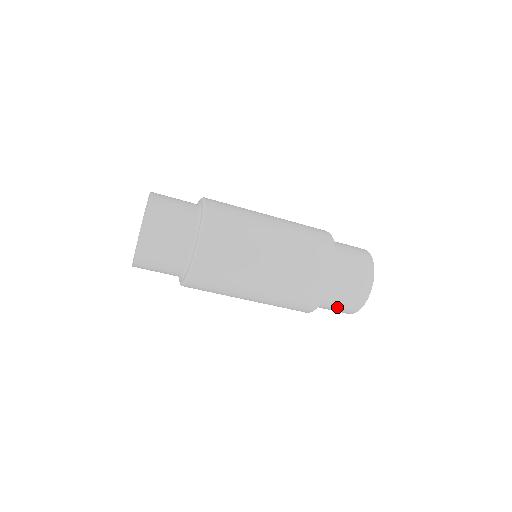
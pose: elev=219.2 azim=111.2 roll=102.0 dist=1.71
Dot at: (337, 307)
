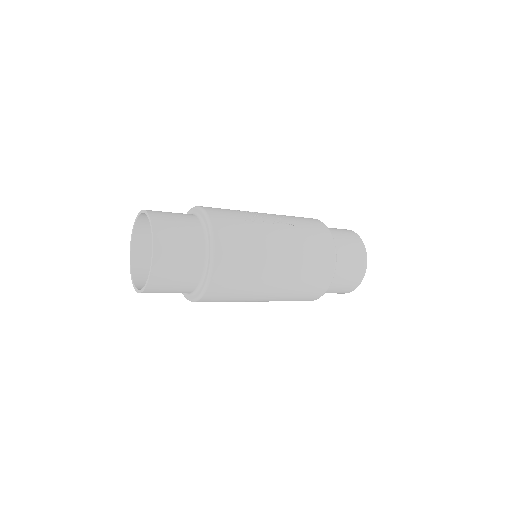
Dot at: occluded
